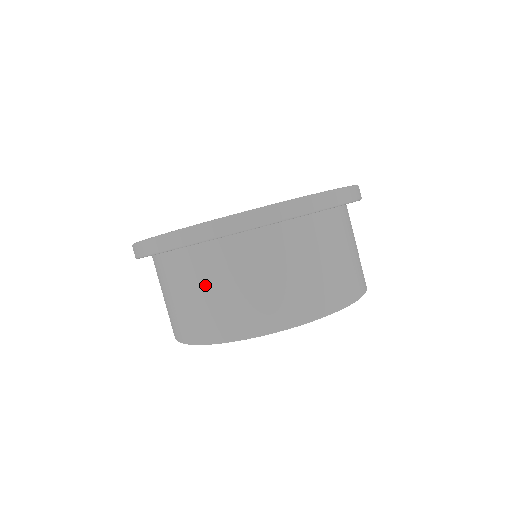
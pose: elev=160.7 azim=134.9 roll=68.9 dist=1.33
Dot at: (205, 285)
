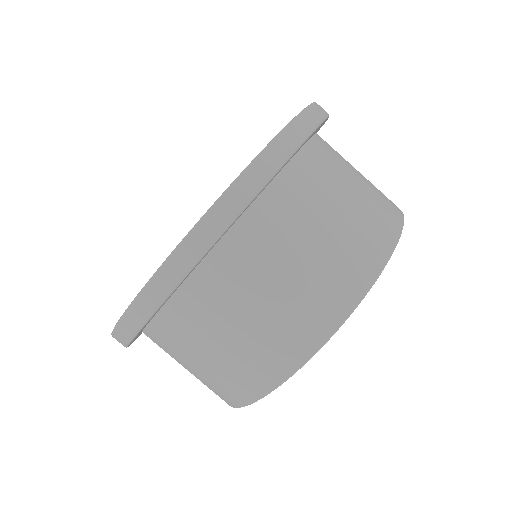
Dot at: (271, 274)
